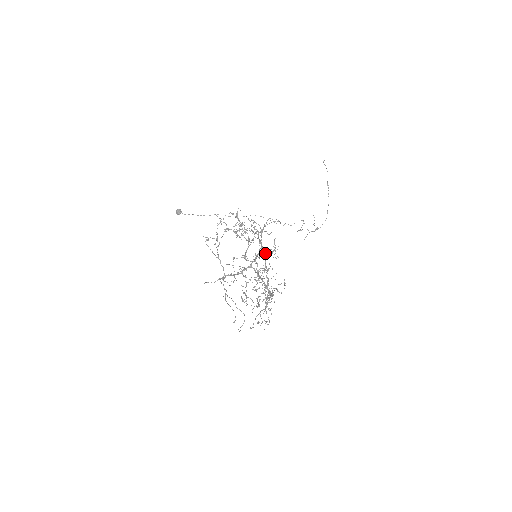
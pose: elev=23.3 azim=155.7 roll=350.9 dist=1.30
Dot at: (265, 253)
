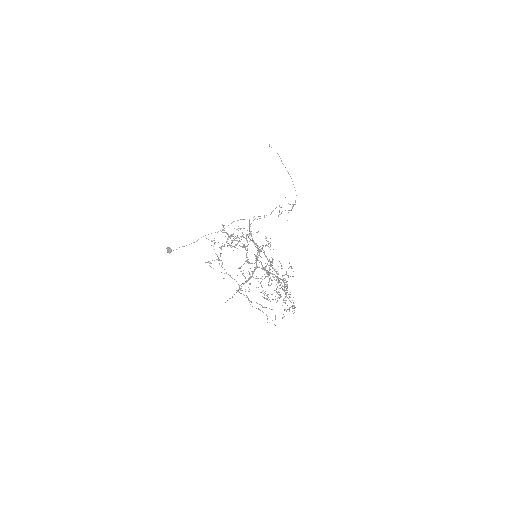
Dot at: occluded
